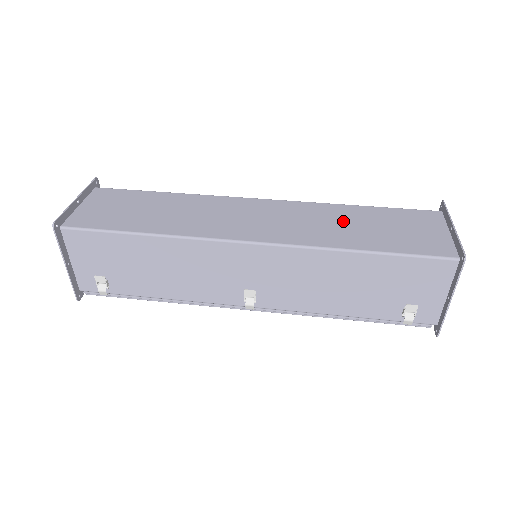
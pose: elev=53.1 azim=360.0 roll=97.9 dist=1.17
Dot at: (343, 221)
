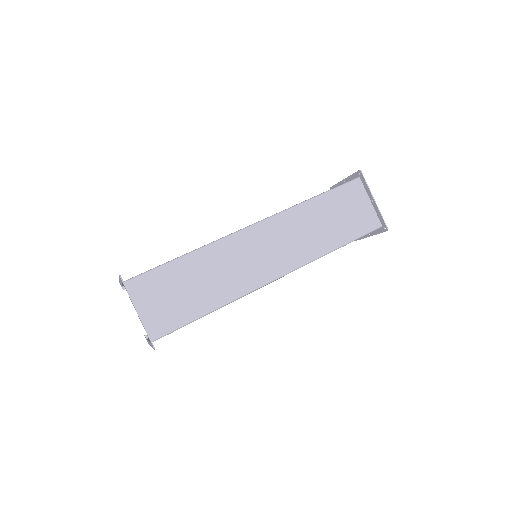
Dot at: (315, 223)
